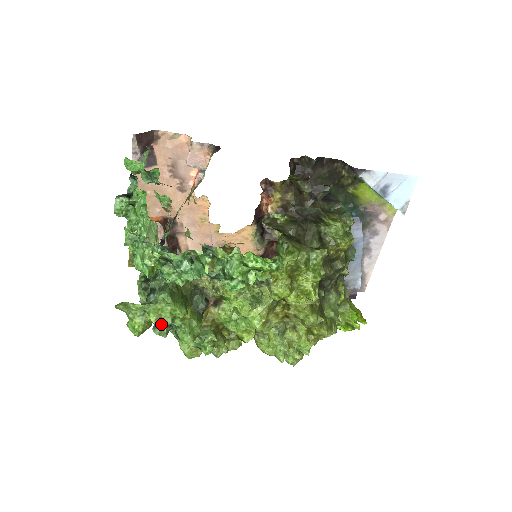
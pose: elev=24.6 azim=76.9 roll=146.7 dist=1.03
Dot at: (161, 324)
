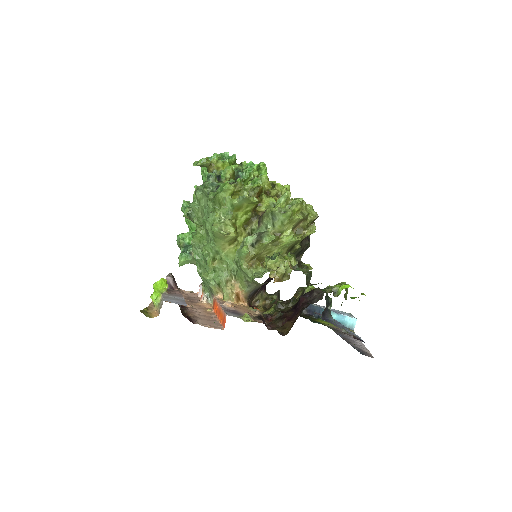
Dot at: (213, 171)
